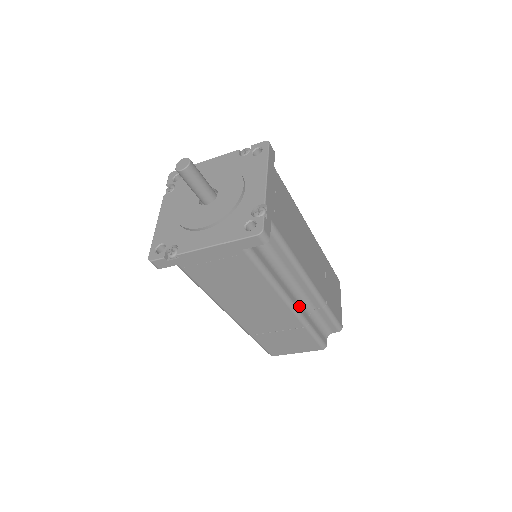
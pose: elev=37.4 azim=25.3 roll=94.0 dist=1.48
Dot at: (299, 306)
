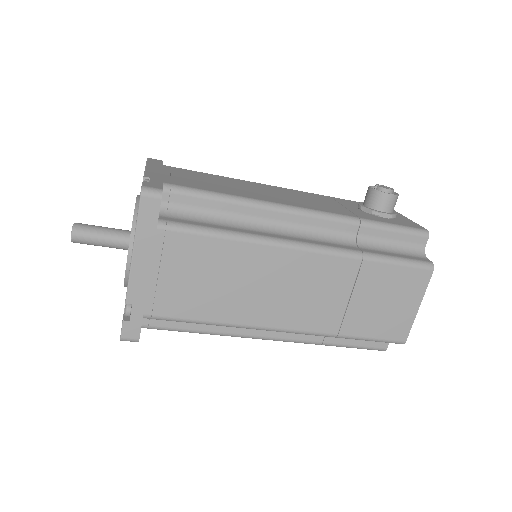
Dot at: (291, 335)
